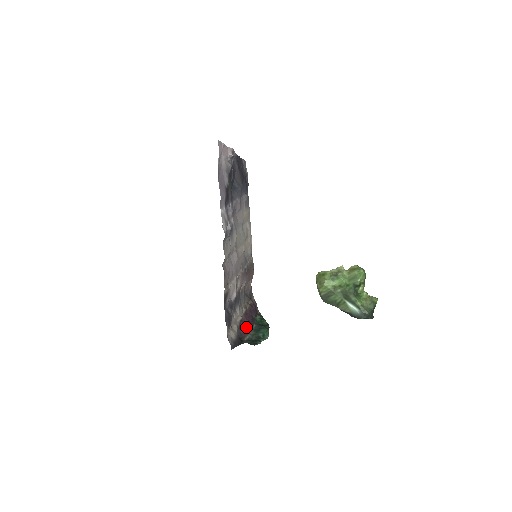
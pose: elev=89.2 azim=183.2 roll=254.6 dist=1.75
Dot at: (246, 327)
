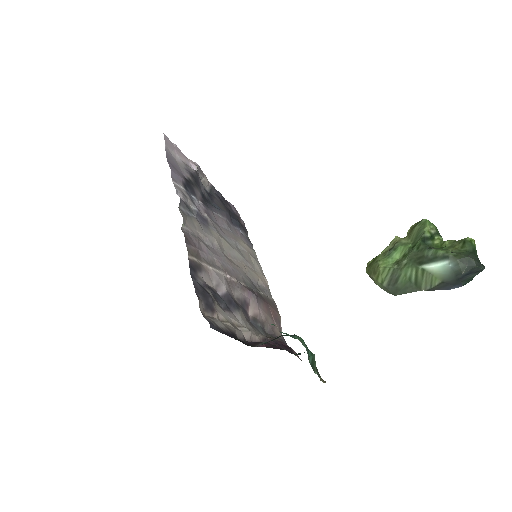
Dot at: occluded
